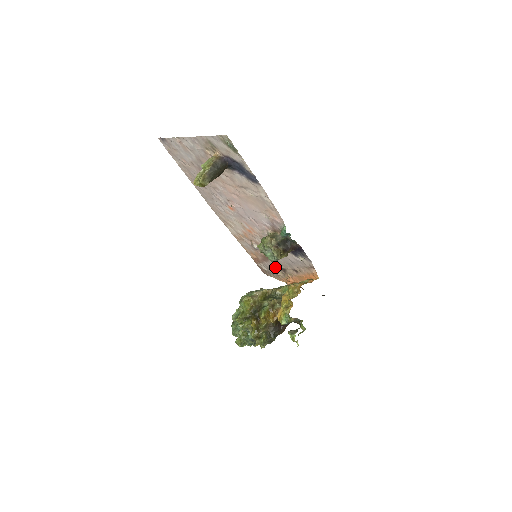
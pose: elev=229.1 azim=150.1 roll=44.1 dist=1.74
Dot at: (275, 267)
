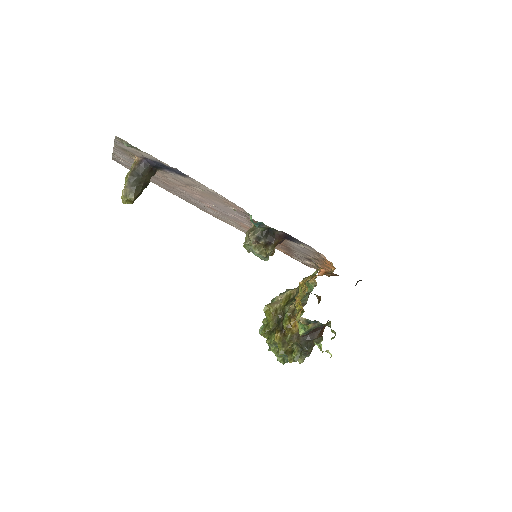
Dot at: (302, 258)
